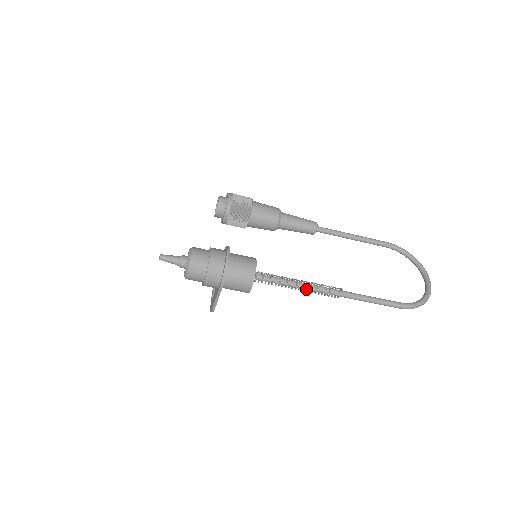
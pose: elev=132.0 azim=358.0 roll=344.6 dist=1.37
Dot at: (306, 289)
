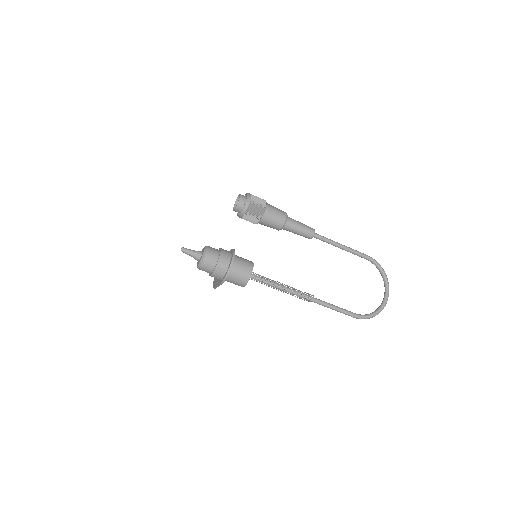
Dot at: (286, 292)
